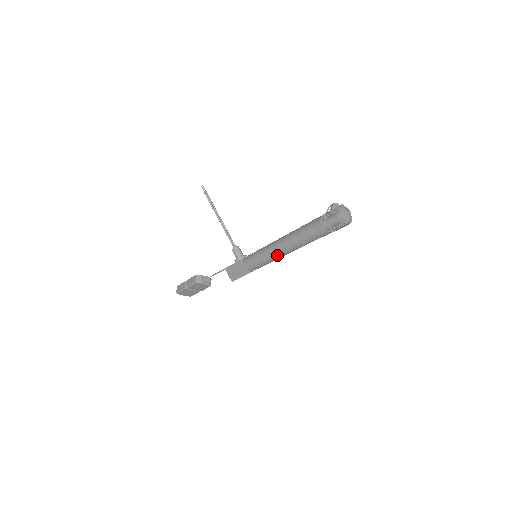
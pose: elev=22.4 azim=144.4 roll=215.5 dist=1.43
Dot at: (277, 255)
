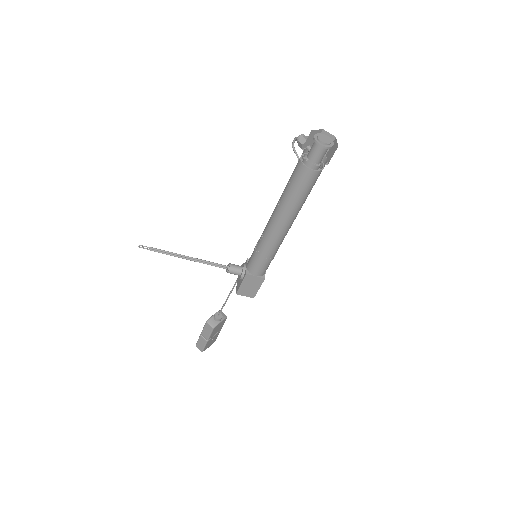
Dot at: (282, 237)
